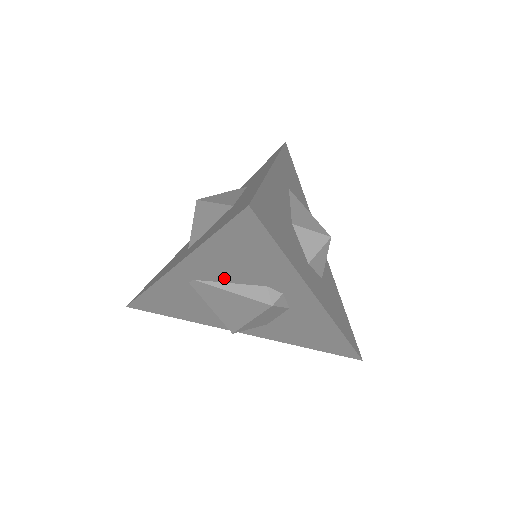
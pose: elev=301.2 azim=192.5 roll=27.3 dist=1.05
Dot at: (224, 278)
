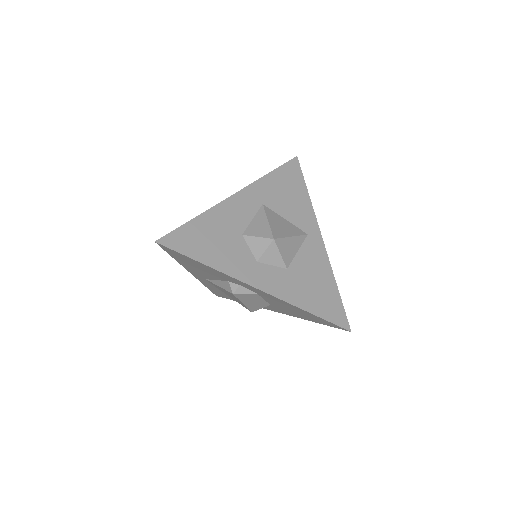
Dot at: (211, 277)
